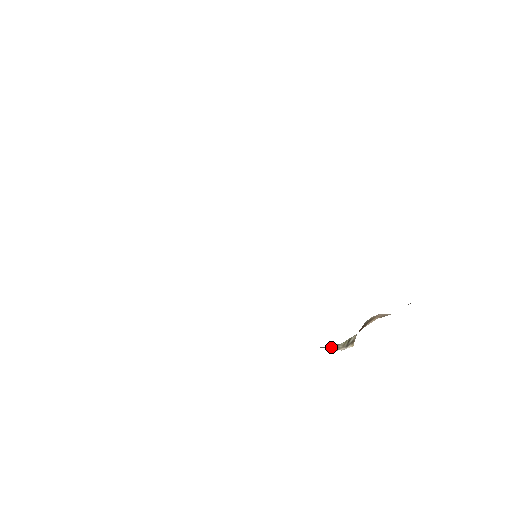
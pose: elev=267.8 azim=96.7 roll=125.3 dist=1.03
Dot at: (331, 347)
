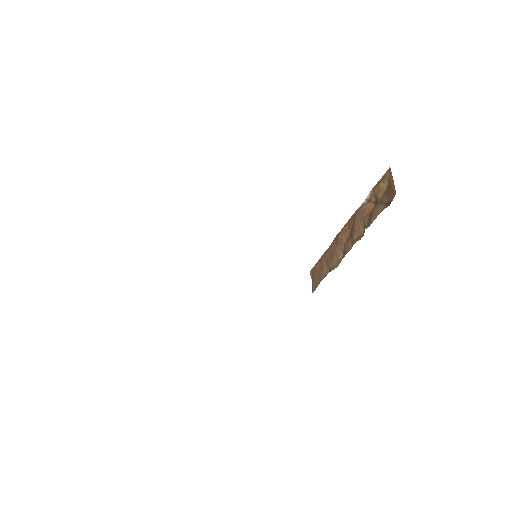
Dot at: occluded
